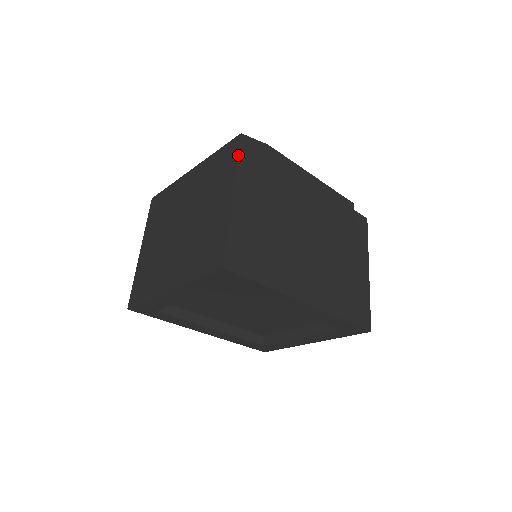
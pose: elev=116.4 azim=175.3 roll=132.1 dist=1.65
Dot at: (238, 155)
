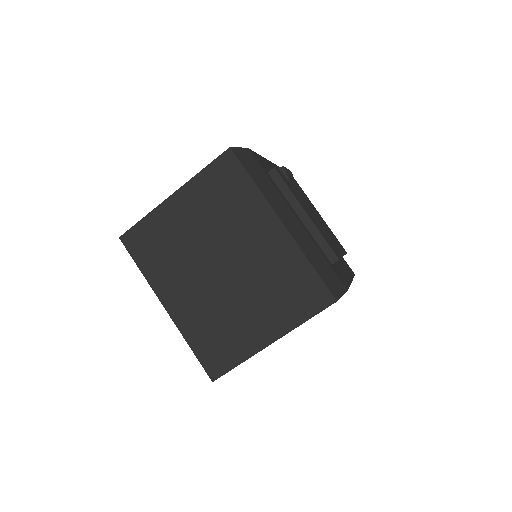
Dot at: occluded
